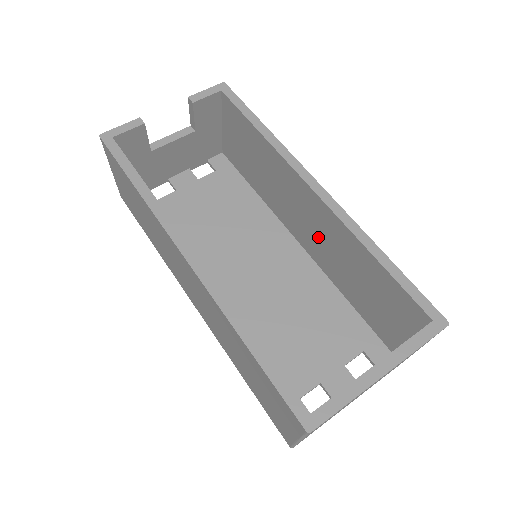
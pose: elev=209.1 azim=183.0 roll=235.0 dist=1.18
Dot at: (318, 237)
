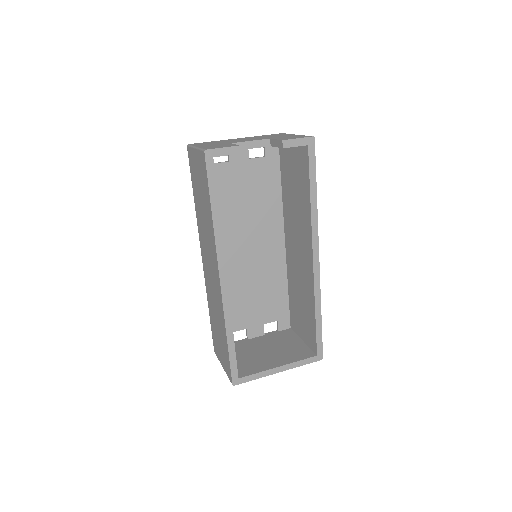
Dot at: (297, 264)
